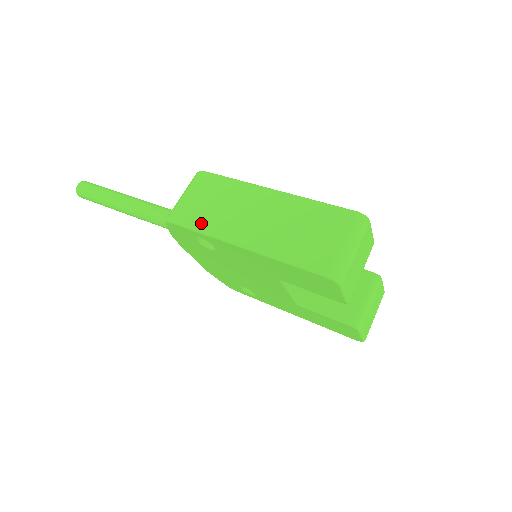
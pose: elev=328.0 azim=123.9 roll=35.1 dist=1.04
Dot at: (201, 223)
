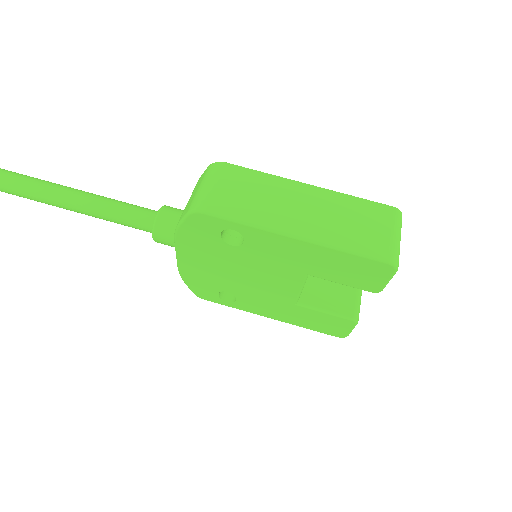
Dot at: (241, 214)
